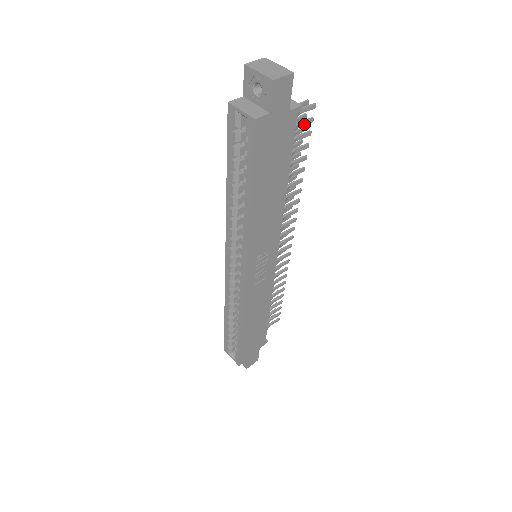
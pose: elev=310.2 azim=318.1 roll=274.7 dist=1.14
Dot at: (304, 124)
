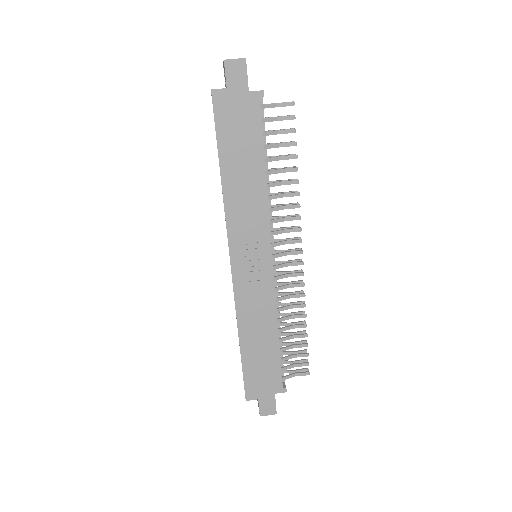
Dot at: (284, 119)
